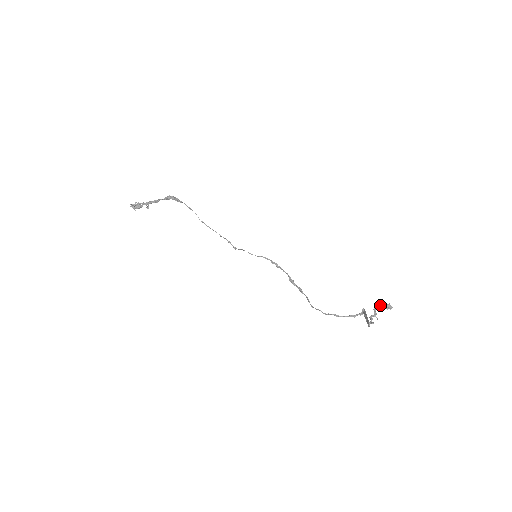
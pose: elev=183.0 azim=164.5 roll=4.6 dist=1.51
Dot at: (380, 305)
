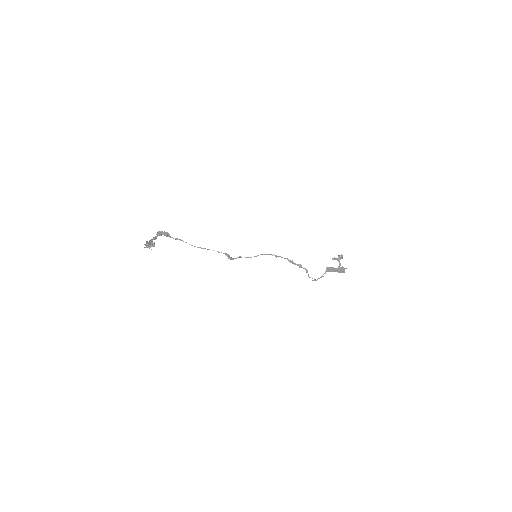
Dot at: (339, 257)
